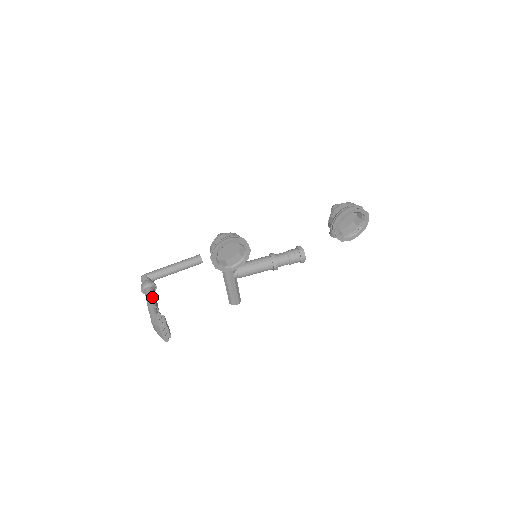
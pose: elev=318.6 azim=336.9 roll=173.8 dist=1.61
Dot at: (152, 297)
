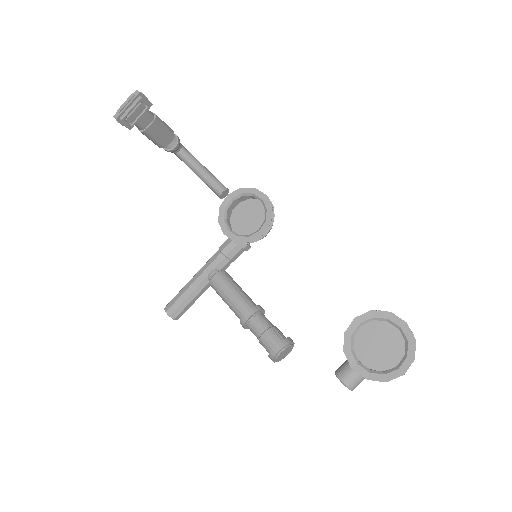
Dot at: (165, 123)
